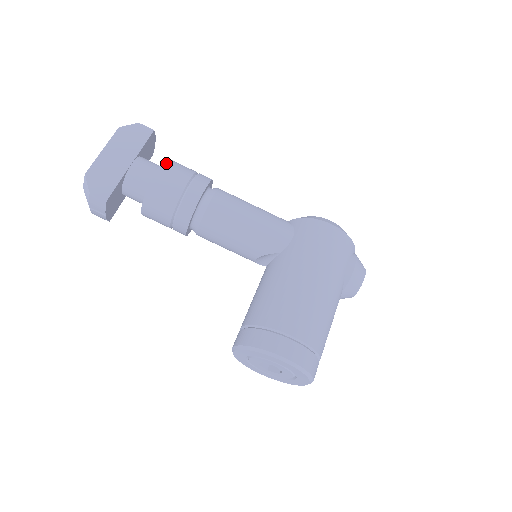
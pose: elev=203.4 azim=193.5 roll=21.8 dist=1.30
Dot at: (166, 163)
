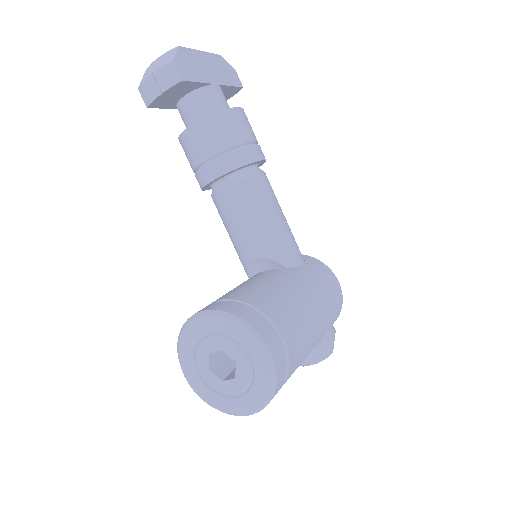
Dot at: occluded
